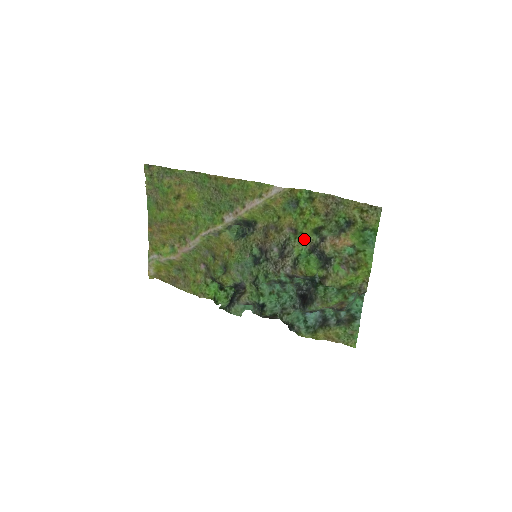
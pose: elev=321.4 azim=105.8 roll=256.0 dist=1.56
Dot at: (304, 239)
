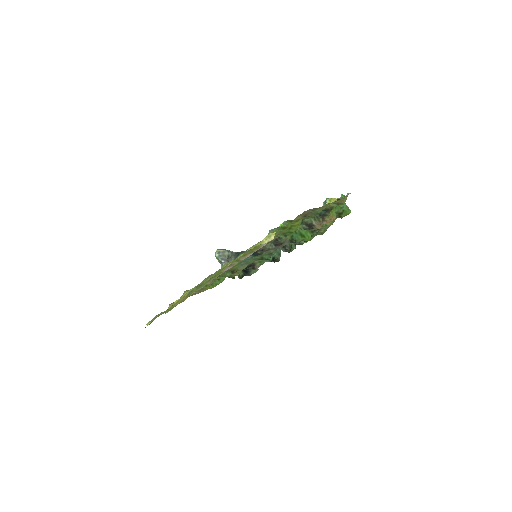
Dot at: occluded
